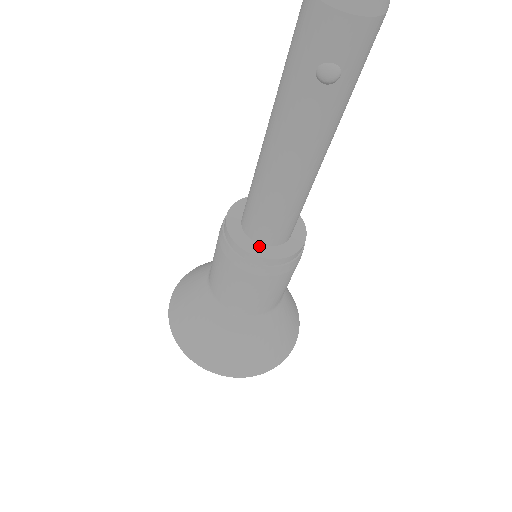
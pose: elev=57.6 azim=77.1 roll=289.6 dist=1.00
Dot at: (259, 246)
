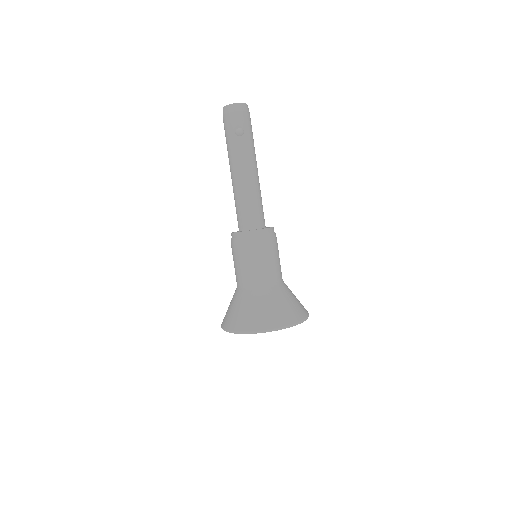
Dot at: occluded
